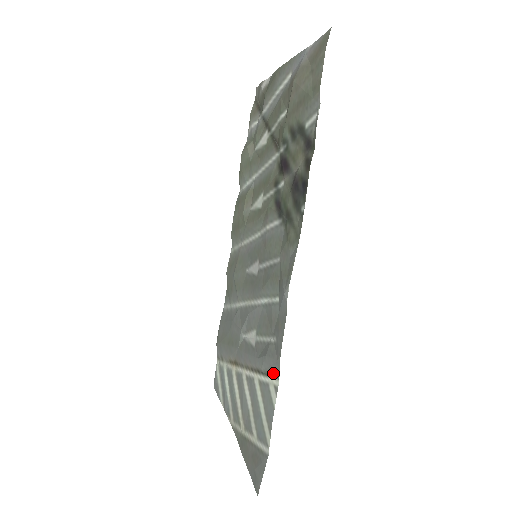
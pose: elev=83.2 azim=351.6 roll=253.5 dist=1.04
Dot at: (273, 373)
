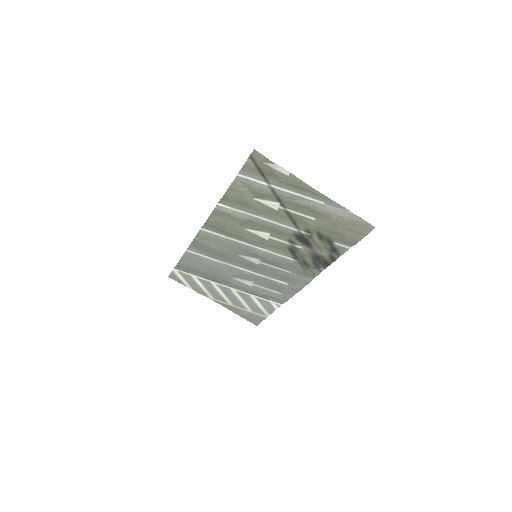
Dot at: (276, 301)
